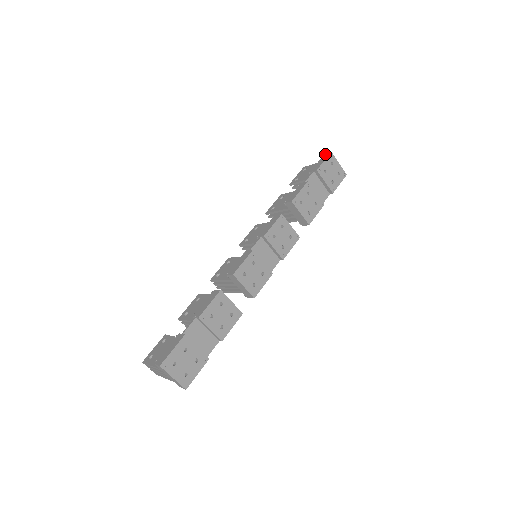
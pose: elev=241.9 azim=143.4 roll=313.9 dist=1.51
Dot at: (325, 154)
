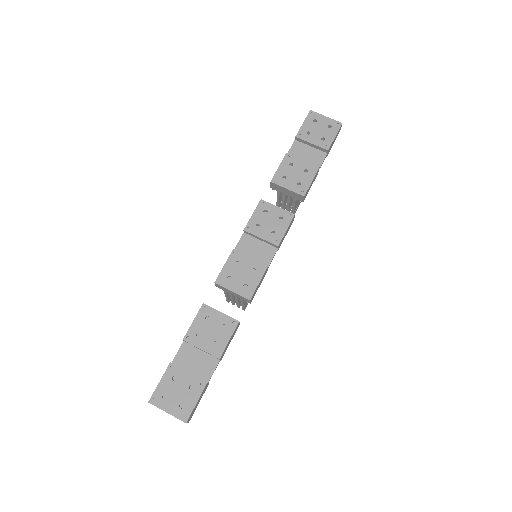
Dot at: occluded
